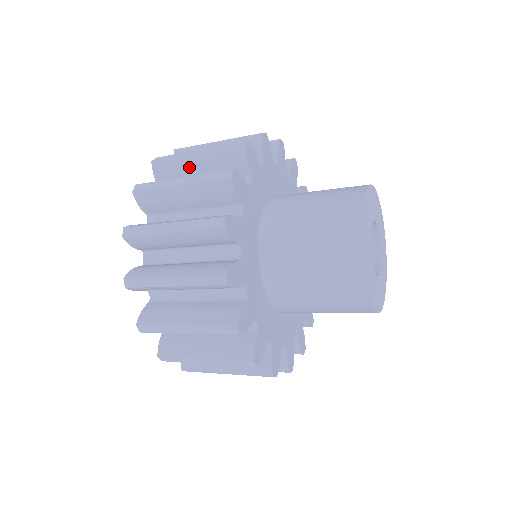
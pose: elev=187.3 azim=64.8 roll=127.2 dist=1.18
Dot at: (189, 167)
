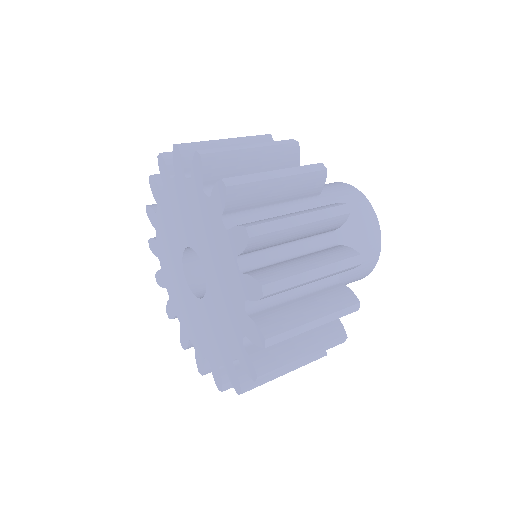
Dot at: (245, 162)
